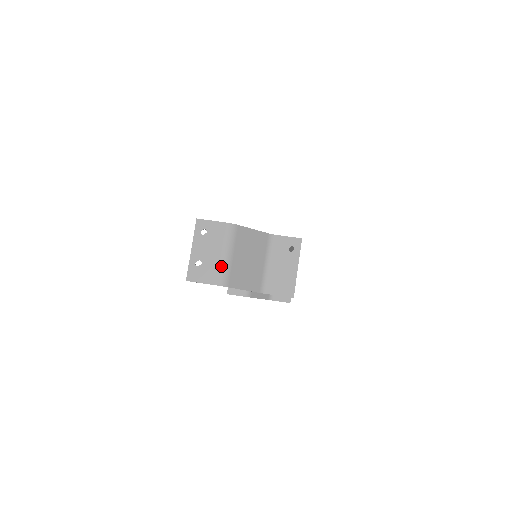
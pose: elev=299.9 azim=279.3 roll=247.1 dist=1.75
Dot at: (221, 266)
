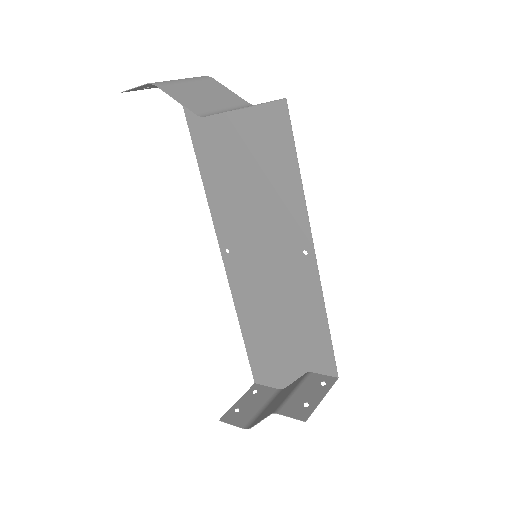
Dot at: (166, 81)
